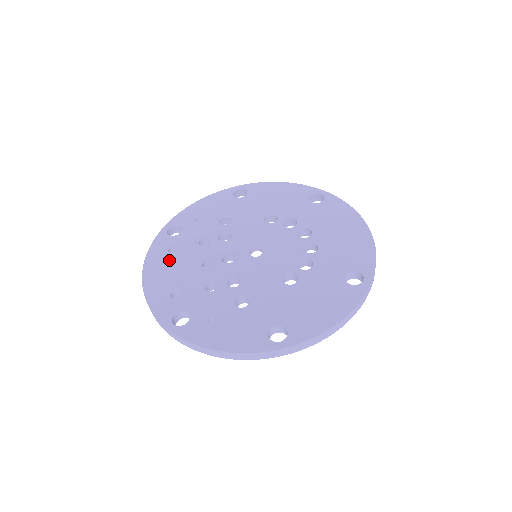
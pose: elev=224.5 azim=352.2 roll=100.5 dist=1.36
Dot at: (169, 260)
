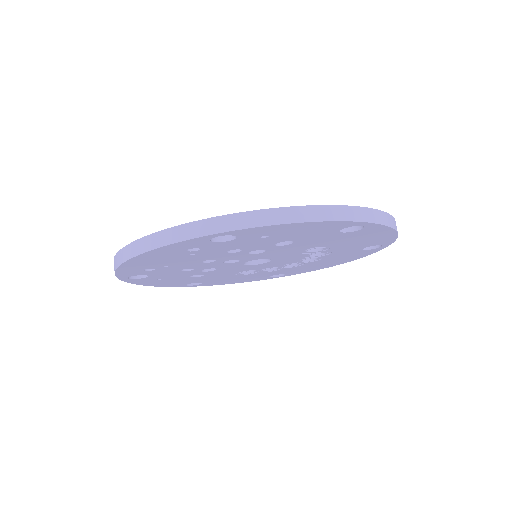
Dot at: occluded
